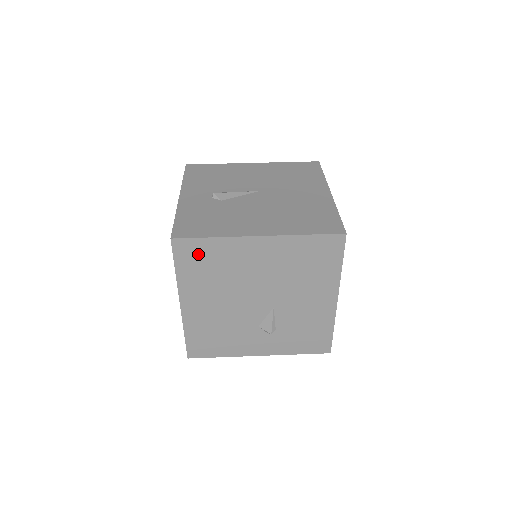
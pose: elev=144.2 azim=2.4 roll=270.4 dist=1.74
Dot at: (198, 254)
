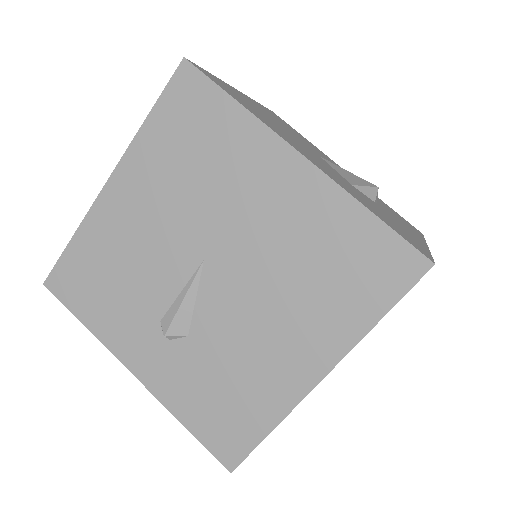
Dot at: occluded
